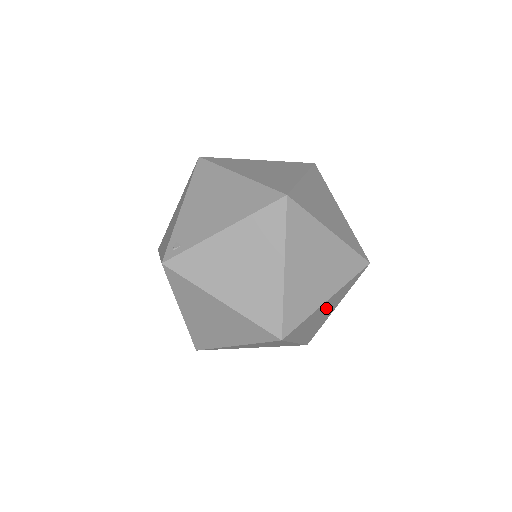
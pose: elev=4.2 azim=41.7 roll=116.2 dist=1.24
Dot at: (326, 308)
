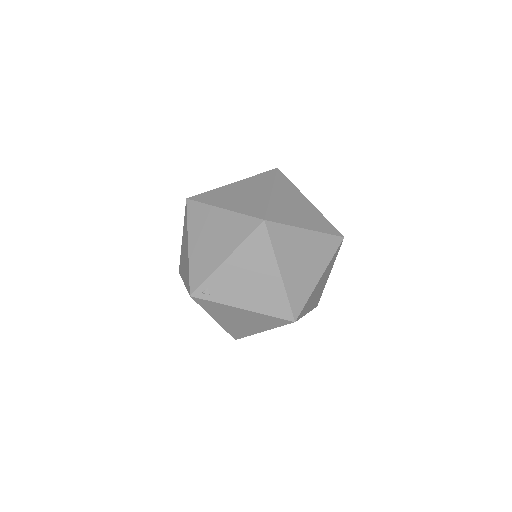
Dot at: occluded
